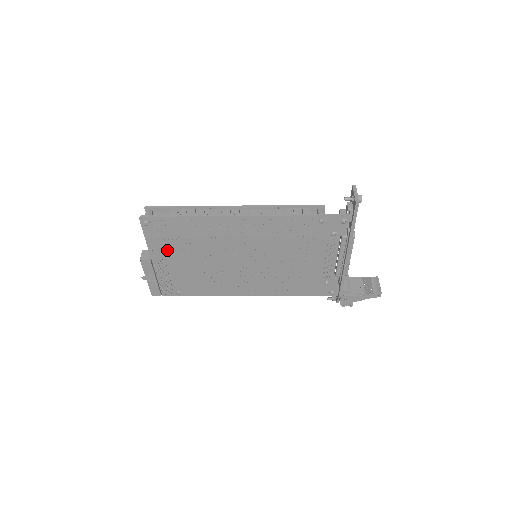
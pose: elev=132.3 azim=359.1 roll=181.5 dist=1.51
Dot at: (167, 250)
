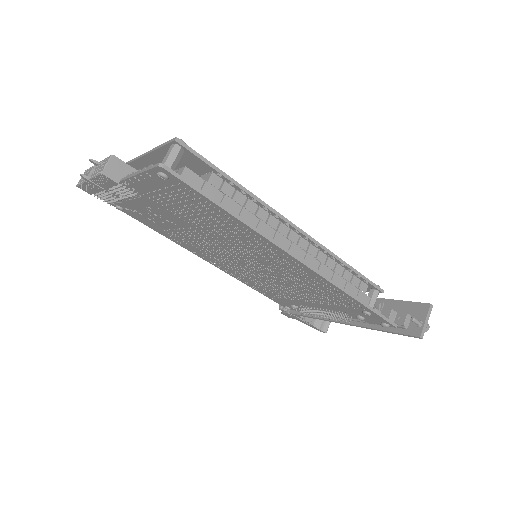
Dot at: (156, 196)
